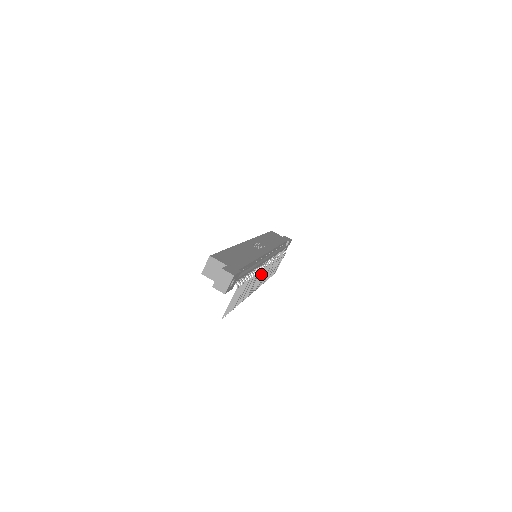
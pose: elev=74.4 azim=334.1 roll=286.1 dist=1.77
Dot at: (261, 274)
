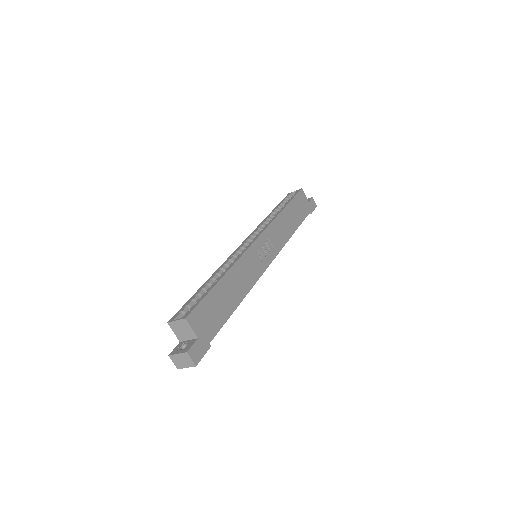
Dot at: occluded
